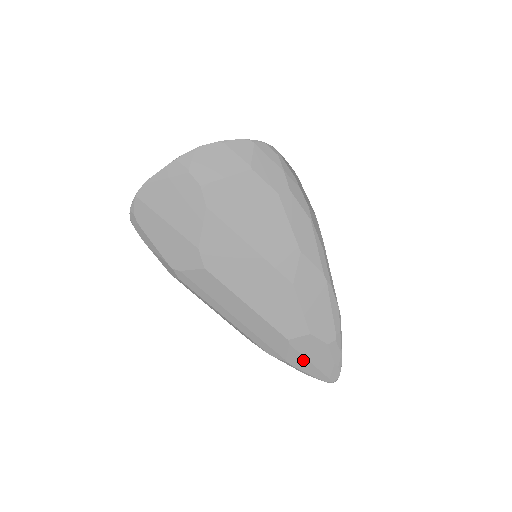
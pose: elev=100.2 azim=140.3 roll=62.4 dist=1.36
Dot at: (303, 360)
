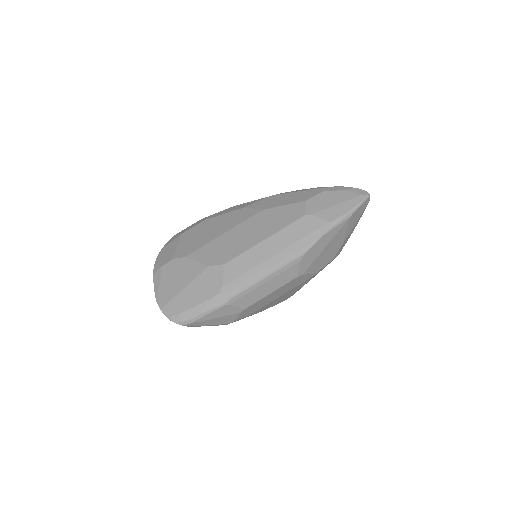
Dot at: (333, 209)
